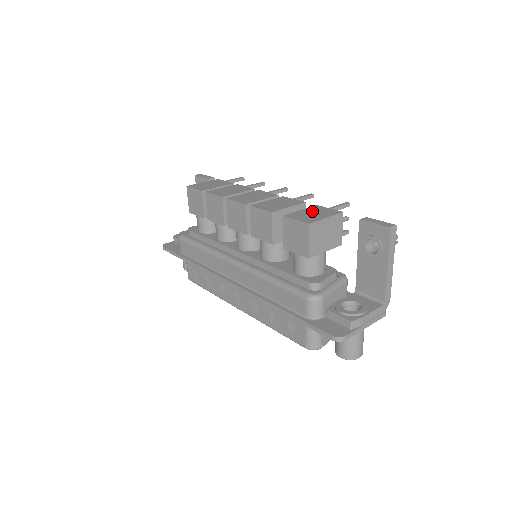
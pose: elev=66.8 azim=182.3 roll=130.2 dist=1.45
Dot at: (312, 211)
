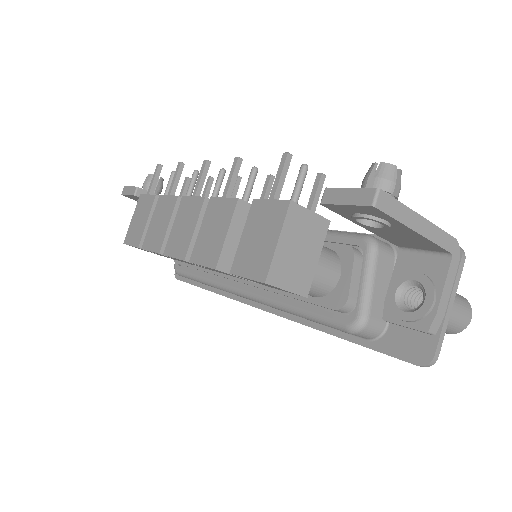
Dot at: (254, 230)
